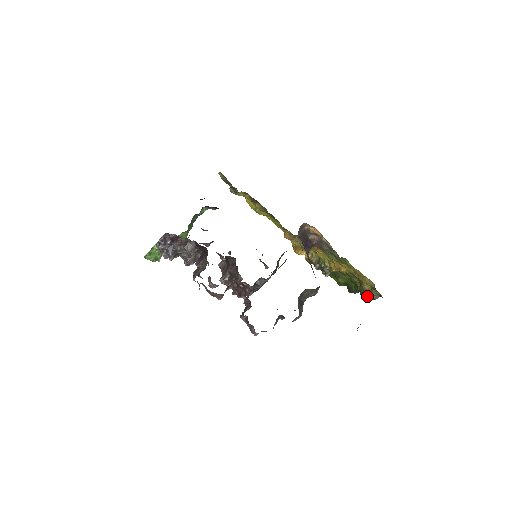
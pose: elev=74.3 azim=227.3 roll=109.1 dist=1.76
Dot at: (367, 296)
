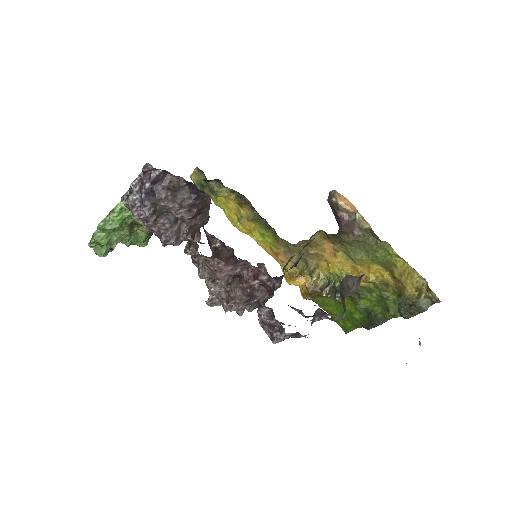
Dot at: (412, 308)
